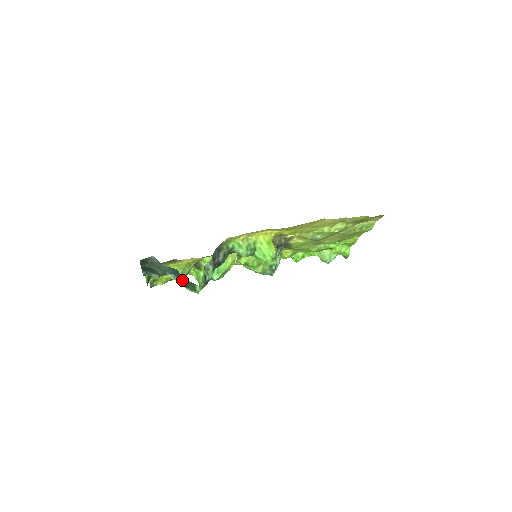
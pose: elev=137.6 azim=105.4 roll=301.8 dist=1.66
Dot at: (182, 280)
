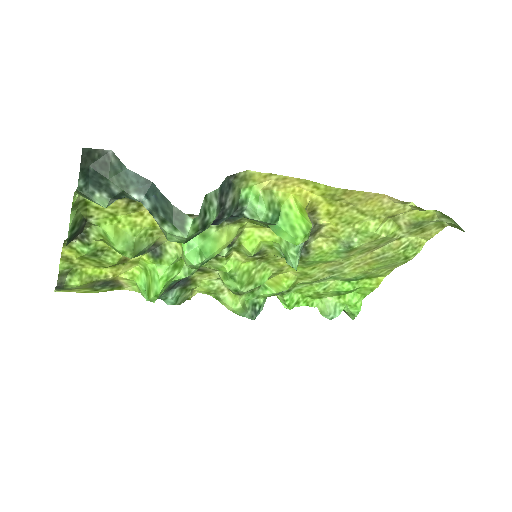
Dot at: (159, 206)
